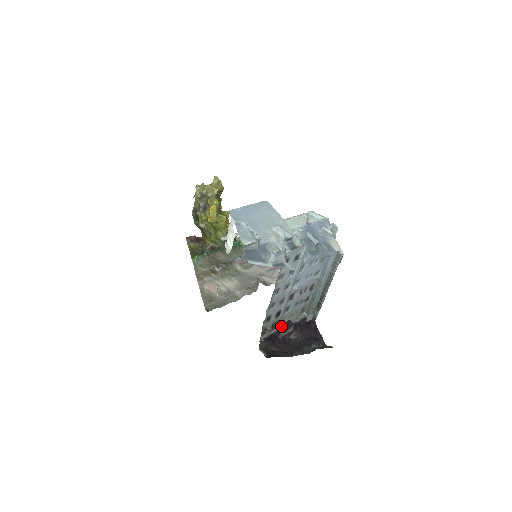
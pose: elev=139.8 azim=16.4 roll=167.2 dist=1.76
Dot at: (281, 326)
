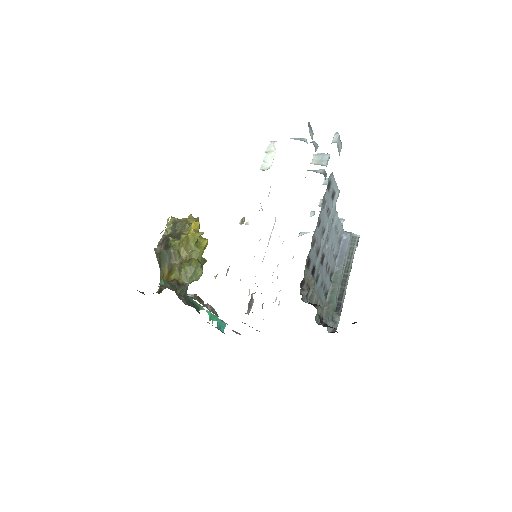
Dot at: occluded
